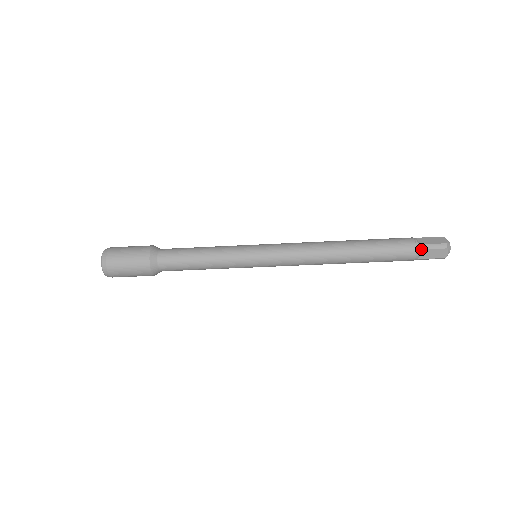
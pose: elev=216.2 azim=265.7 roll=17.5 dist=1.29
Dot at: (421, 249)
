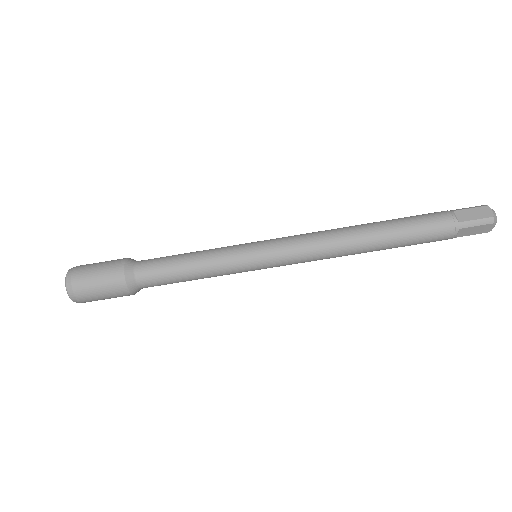
Dot at: (461, 228)
